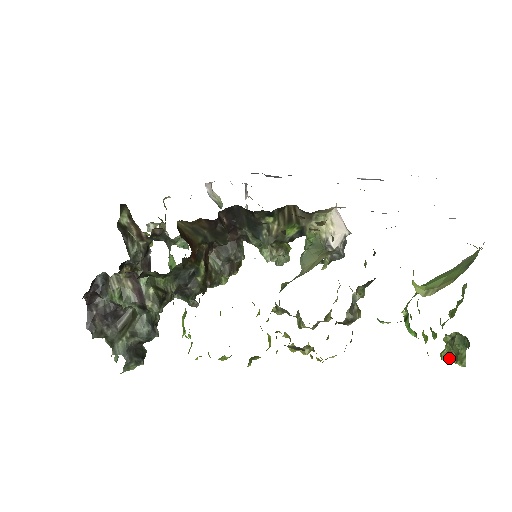
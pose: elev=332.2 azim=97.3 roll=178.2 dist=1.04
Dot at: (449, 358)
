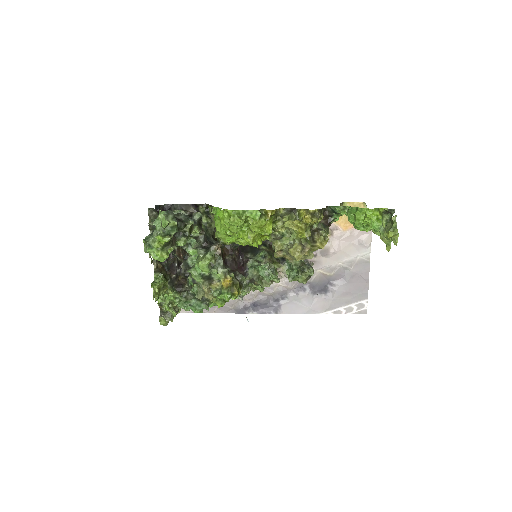
Dot at: (393, 232)
